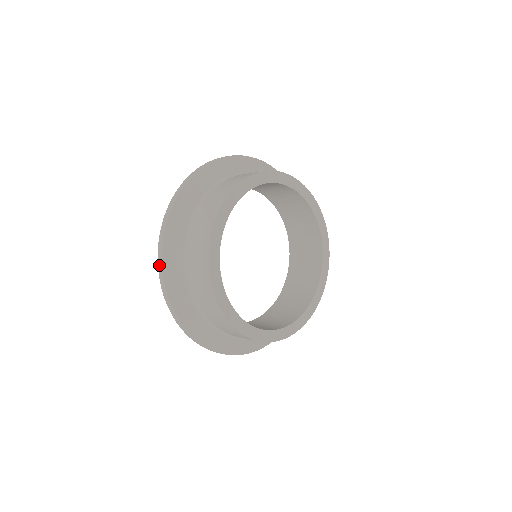
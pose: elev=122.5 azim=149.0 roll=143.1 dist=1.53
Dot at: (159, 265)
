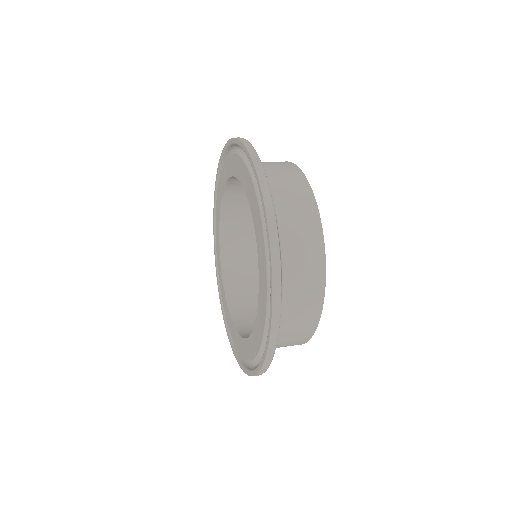
Dot at: (276, 311)
